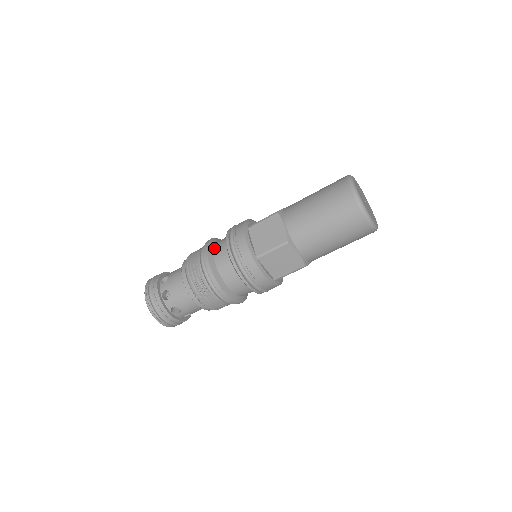
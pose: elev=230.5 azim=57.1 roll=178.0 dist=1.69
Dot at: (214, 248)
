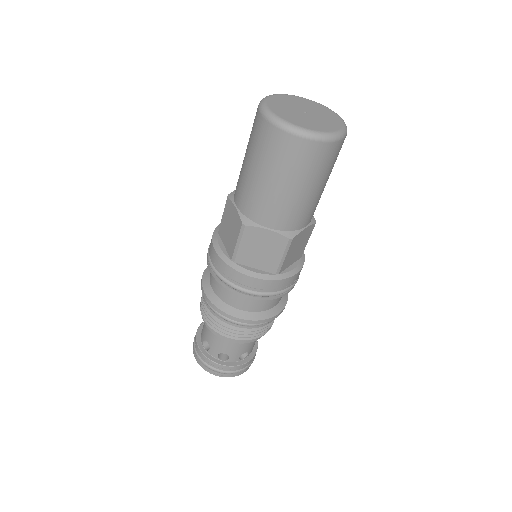
Dot at: (210, 273)
